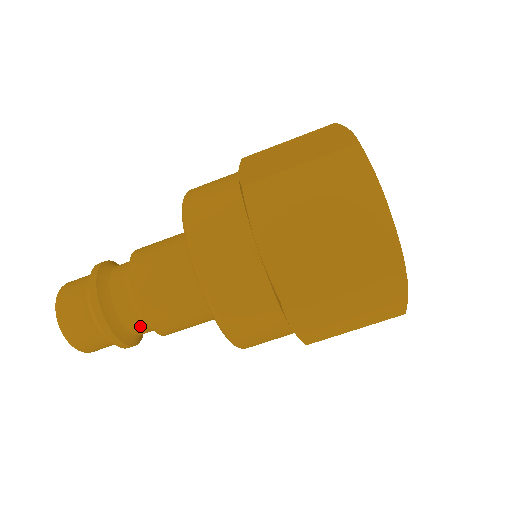
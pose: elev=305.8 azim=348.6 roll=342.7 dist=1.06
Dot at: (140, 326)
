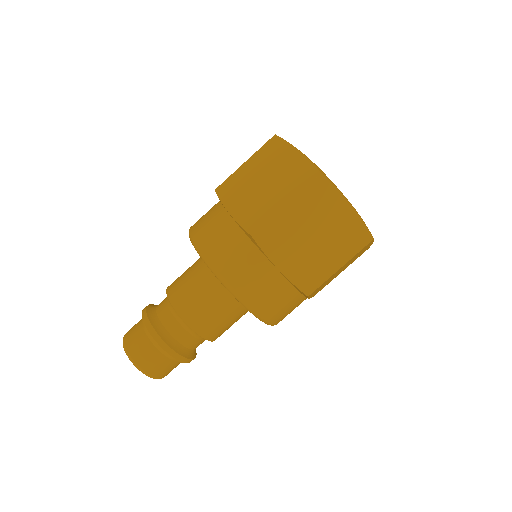
Dot at: (181, 331)
